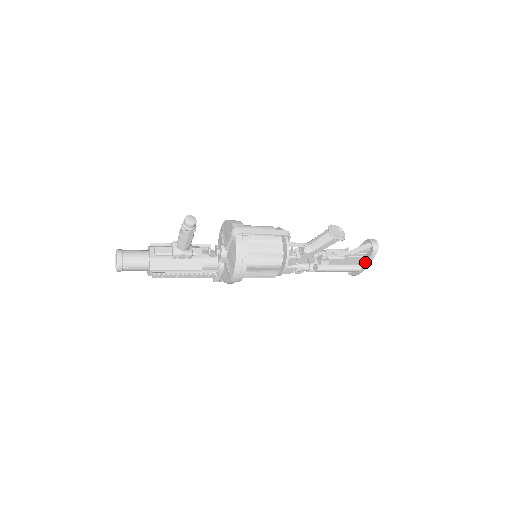
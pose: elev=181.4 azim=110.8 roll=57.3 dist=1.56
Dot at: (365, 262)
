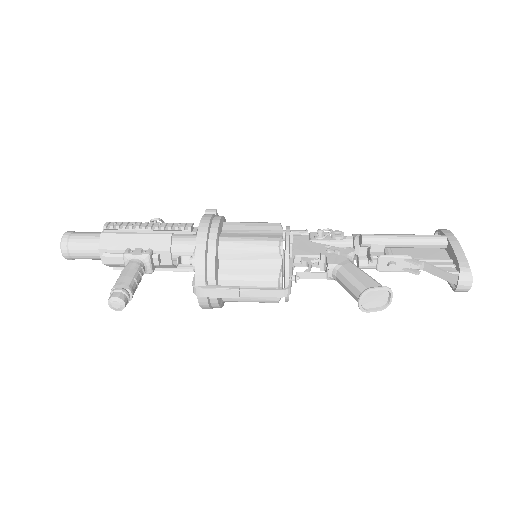
Dot at: occluded
